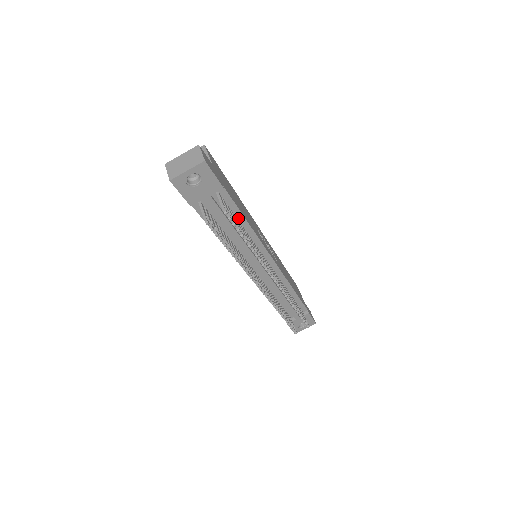
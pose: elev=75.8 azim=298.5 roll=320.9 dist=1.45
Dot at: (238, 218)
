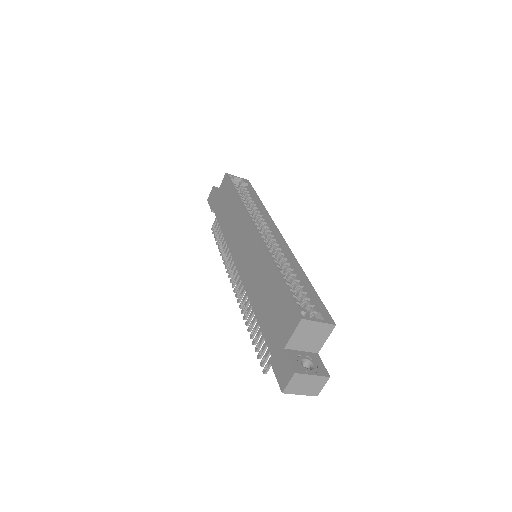
Dot at: occluded
